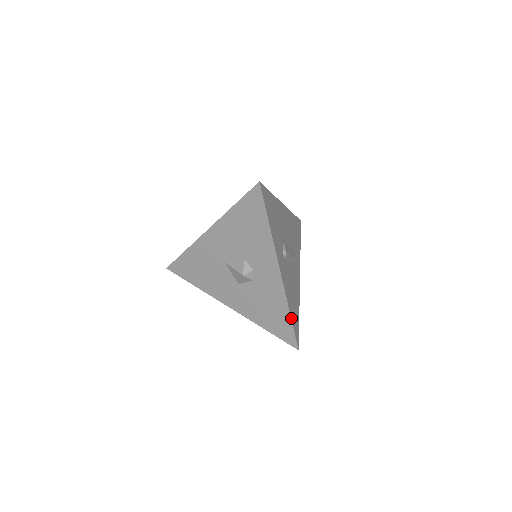
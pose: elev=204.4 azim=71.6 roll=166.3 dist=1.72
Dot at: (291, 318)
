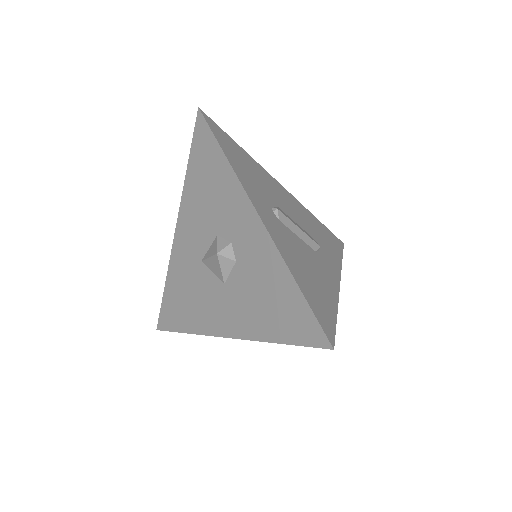
Dot at: (300, 289)
